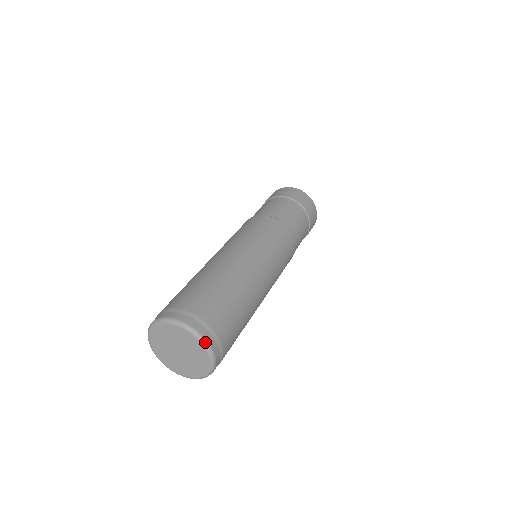
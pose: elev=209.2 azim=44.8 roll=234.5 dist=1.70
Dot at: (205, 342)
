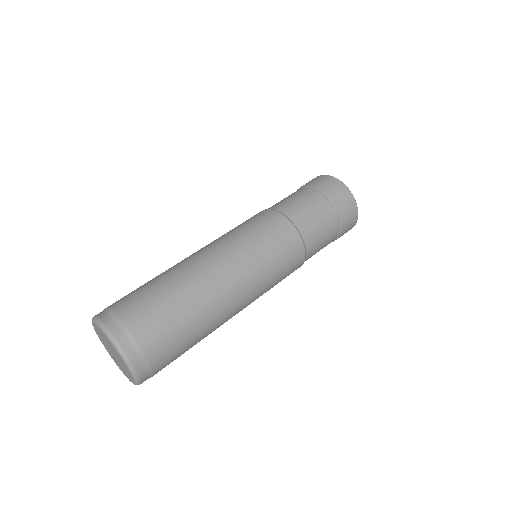
Dot at: (123, 355)
